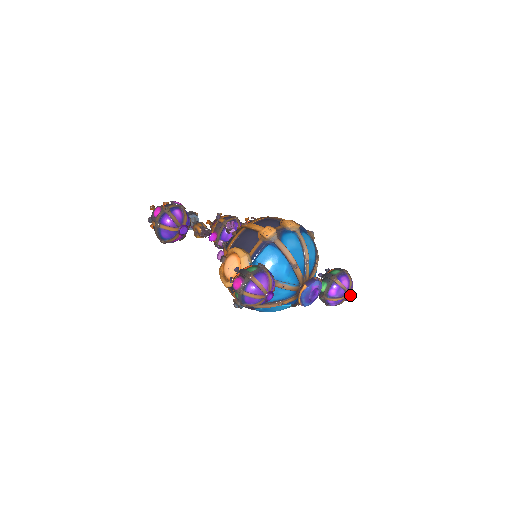
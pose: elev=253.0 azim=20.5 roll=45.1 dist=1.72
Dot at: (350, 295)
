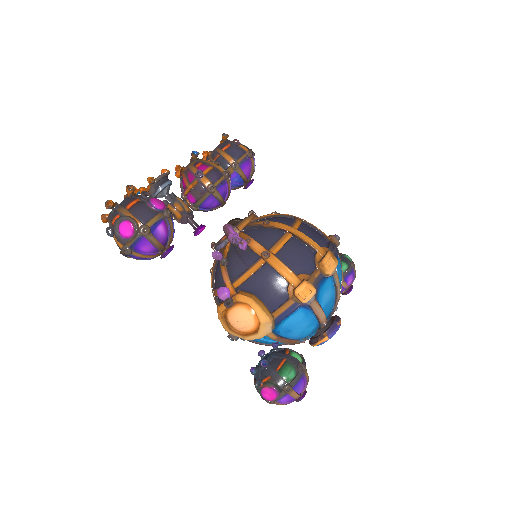
Dot at: (349, 291)
